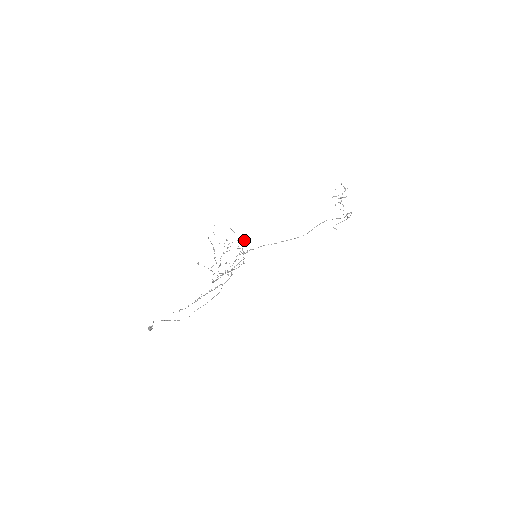
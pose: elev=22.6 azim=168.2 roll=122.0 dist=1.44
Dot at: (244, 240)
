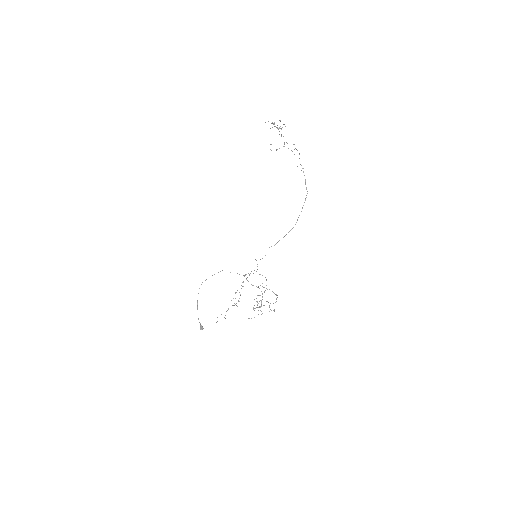
Dot at: (266, 280)
